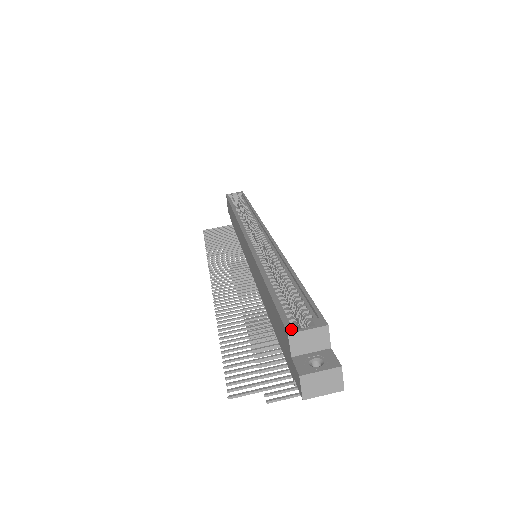
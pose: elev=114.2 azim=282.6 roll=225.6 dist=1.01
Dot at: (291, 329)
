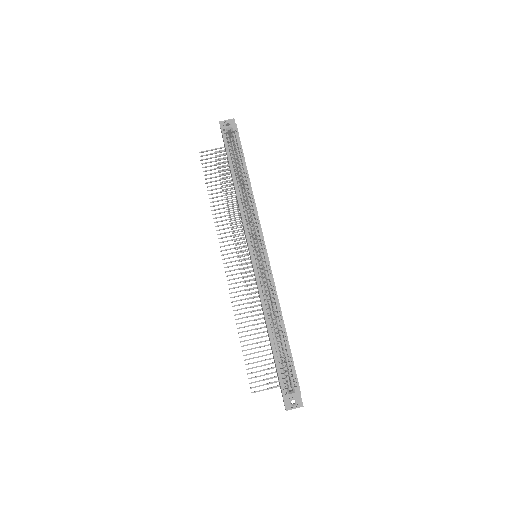
Dot at: (284, 391)
